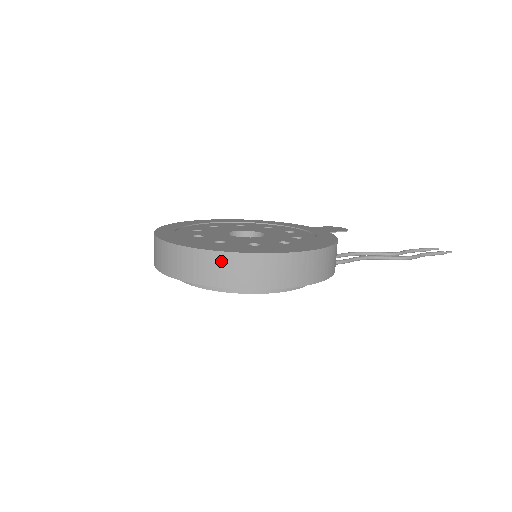
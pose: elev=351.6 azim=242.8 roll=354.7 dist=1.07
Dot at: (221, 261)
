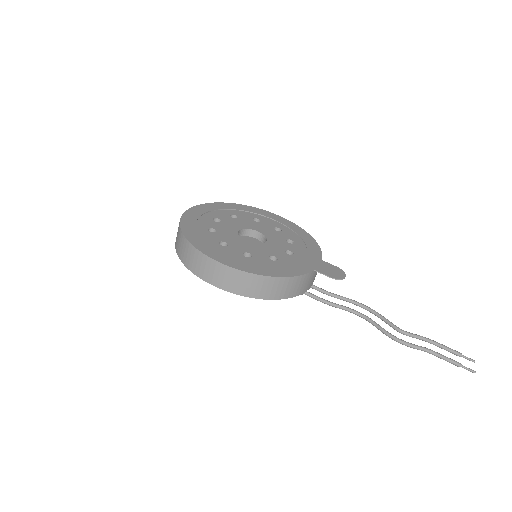
Dot at: (182, 241)
